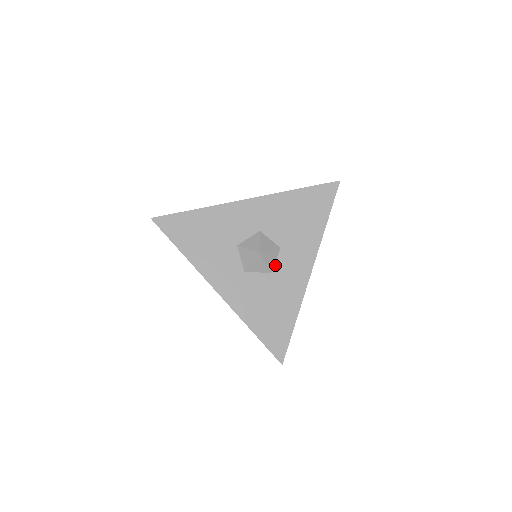
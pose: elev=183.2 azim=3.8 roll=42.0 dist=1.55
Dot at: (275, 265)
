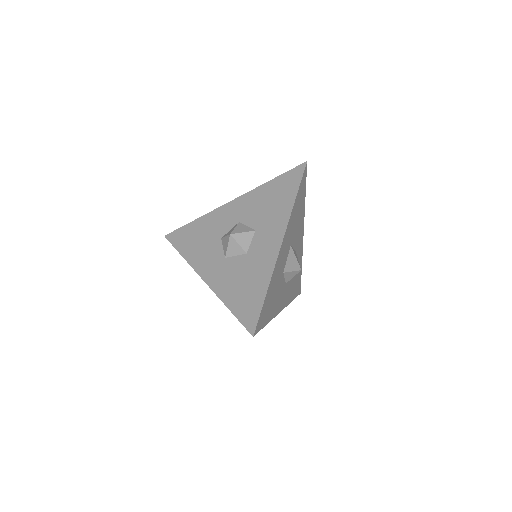
Dot at: (250, 246)
